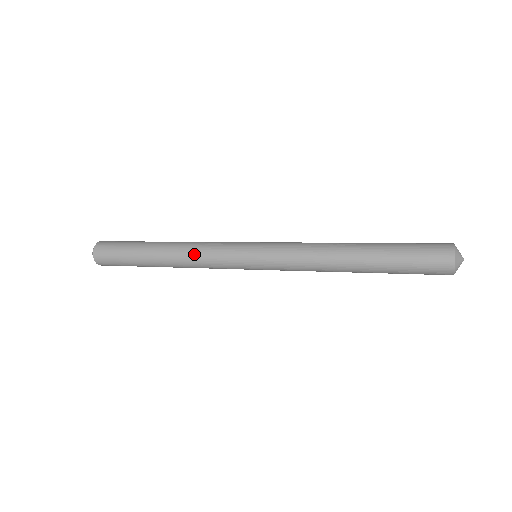
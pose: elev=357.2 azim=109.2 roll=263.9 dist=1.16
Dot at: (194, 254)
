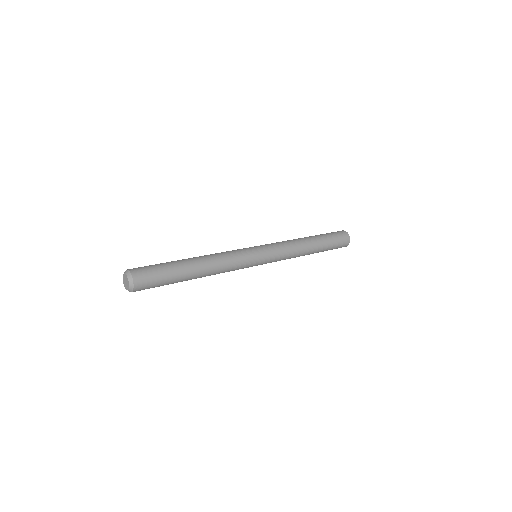
Dot at: (224, 271)
